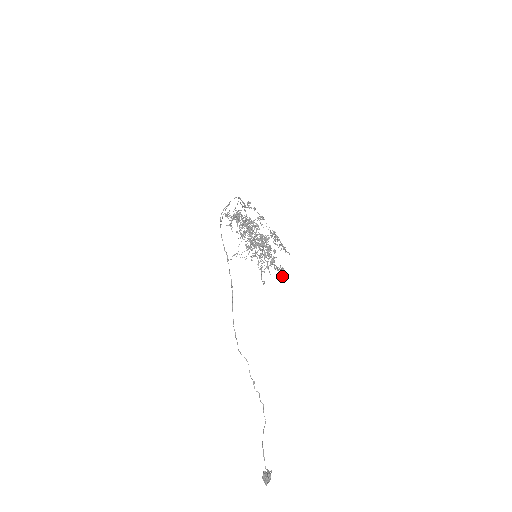
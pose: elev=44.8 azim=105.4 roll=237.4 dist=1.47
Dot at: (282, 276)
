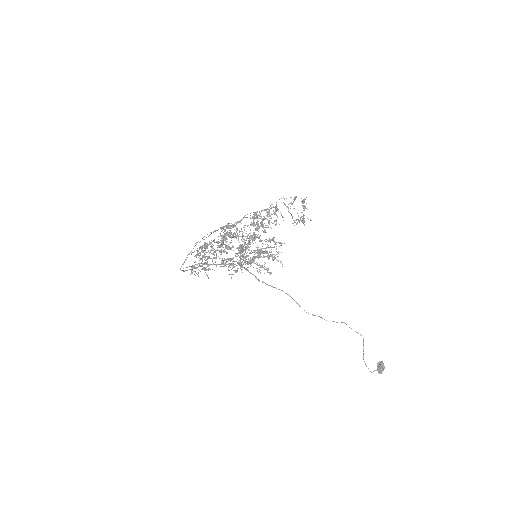
Dot at: (310, 220)
